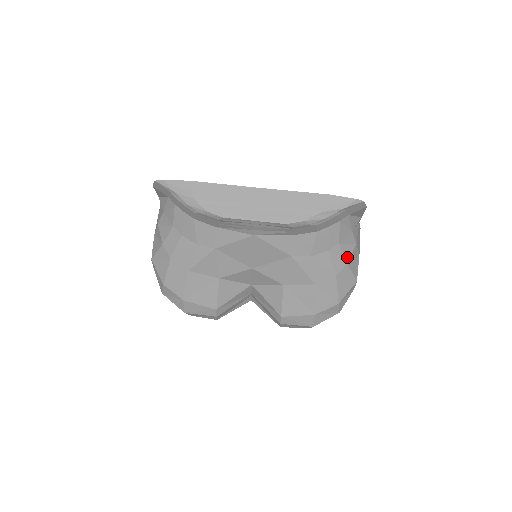
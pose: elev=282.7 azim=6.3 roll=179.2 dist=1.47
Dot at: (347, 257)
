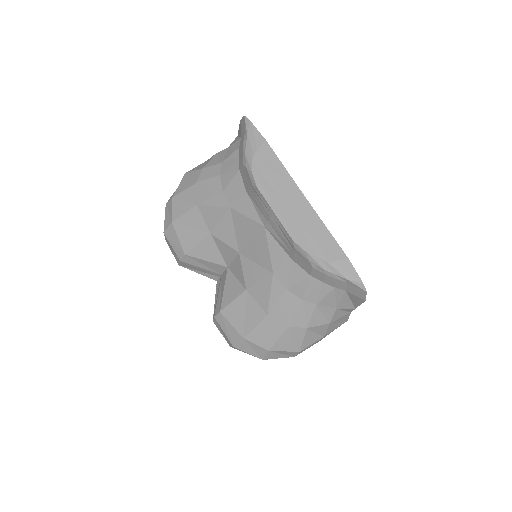
Dot at: (312, 323)
